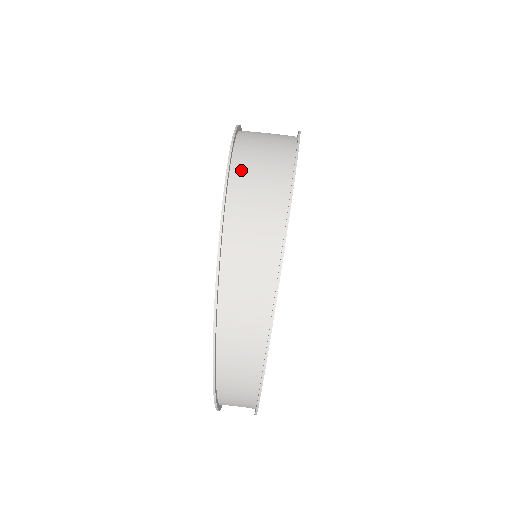
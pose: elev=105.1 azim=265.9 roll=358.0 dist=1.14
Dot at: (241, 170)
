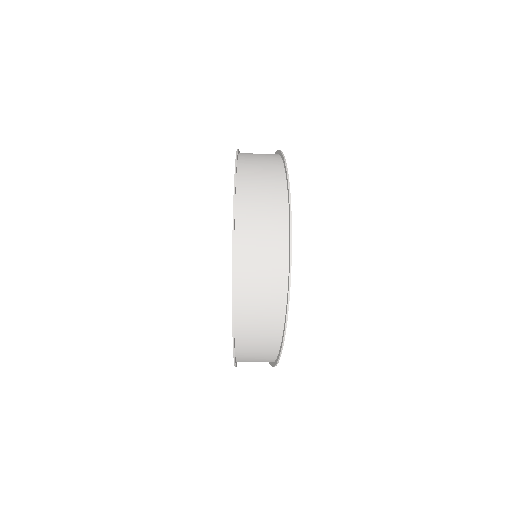
Dot at: (243, 355)
